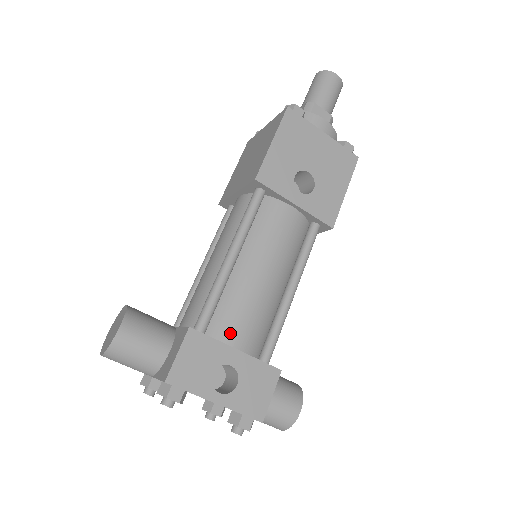
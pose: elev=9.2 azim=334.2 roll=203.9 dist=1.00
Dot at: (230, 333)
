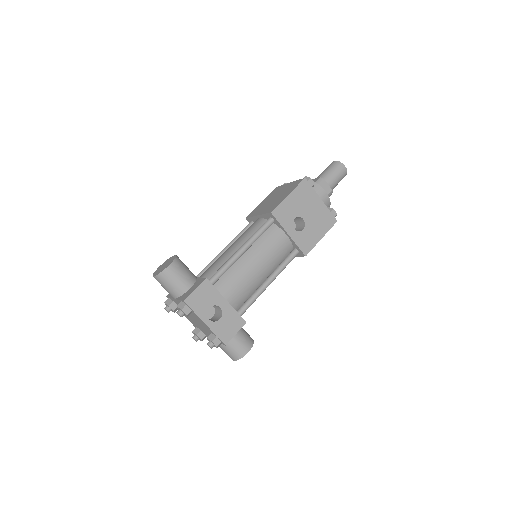
Dot at: (226, 291)
